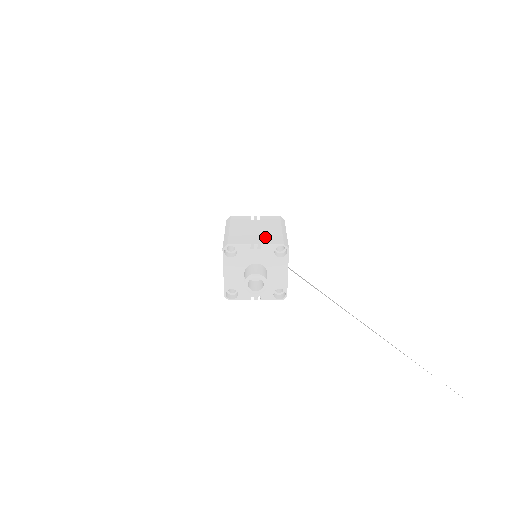
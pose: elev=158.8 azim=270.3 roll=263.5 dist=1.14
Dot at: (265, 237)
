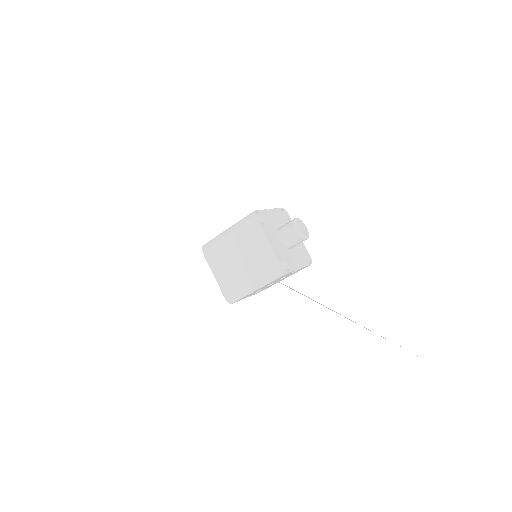
Dot at: occluded
